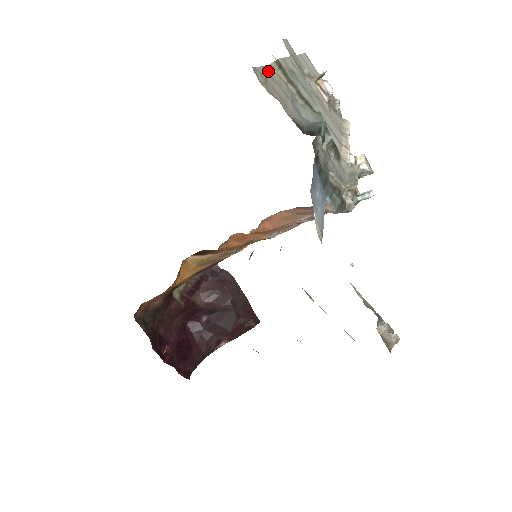
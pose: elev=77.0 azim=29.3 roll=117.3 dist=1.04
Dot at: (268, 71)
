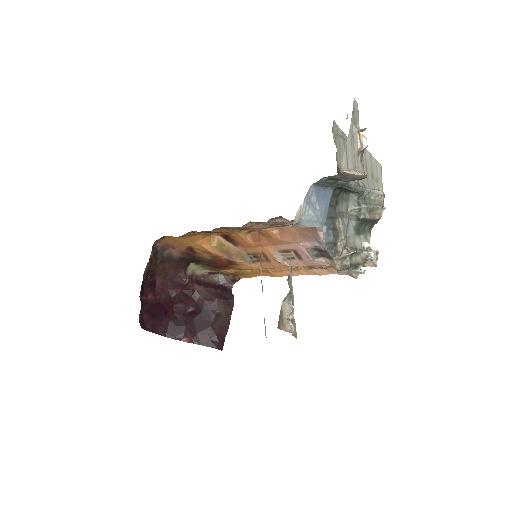
Dot at: (345, 138)
